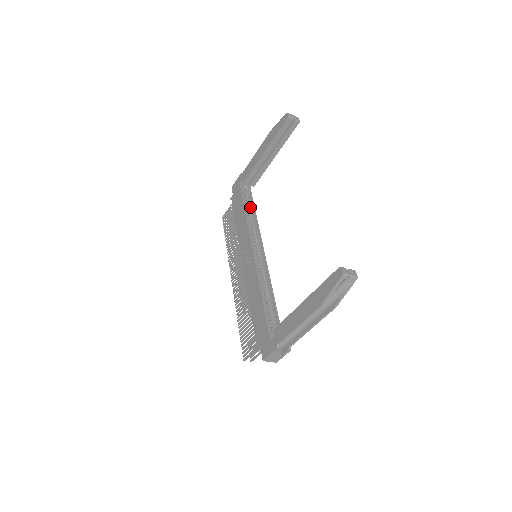
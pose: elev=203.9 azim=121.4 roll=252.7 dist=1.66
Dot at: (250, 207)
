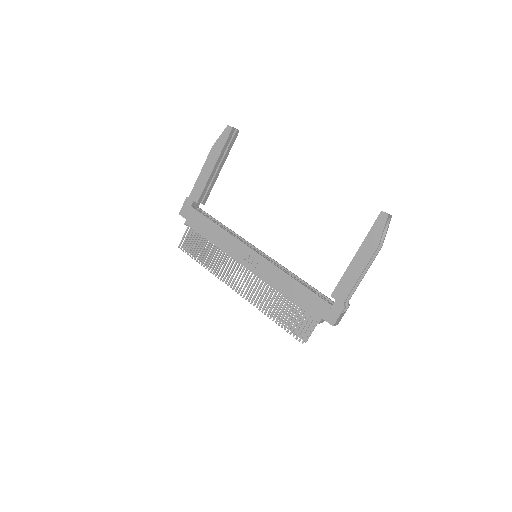
Dot at: (215, 222)
